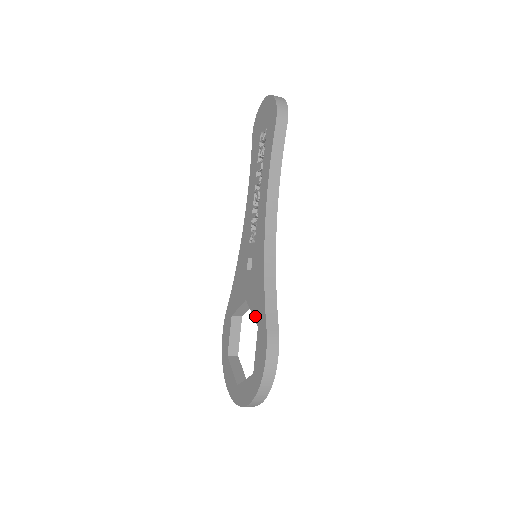
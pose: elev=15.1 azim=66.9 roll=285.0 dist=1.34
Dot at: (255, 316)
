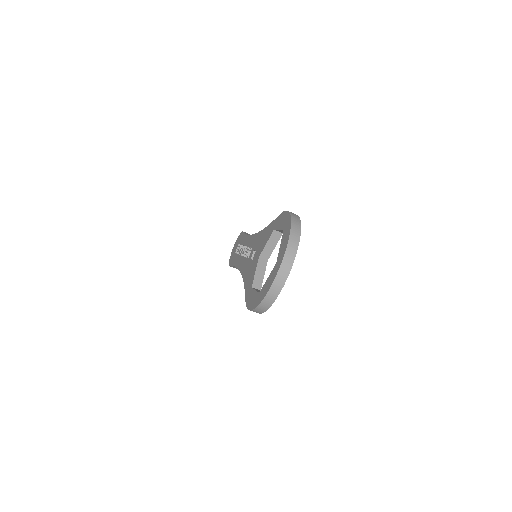
Dot at: (269, 236)
